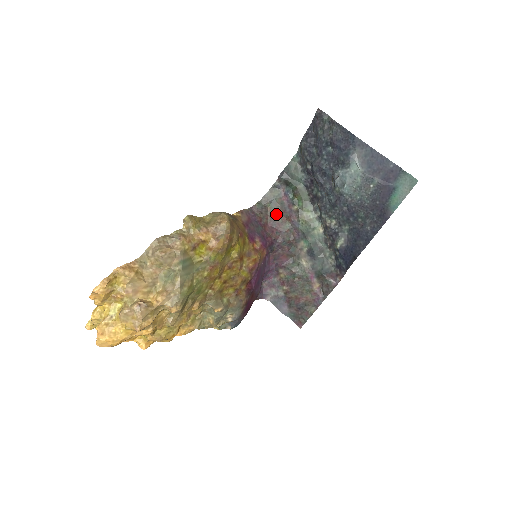
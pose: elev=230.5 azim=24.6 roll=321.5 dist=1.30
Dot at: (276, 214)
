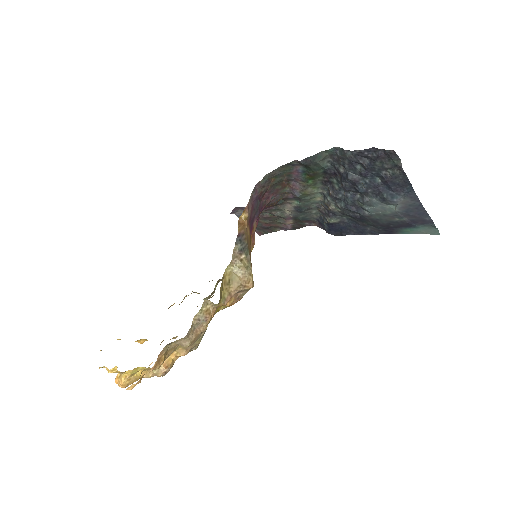
Dot at: (278, 183)
